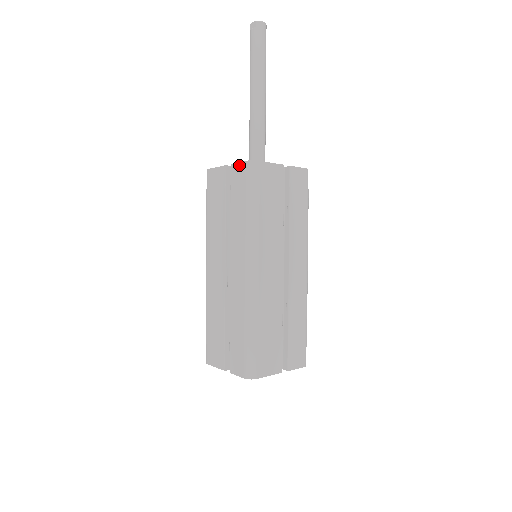
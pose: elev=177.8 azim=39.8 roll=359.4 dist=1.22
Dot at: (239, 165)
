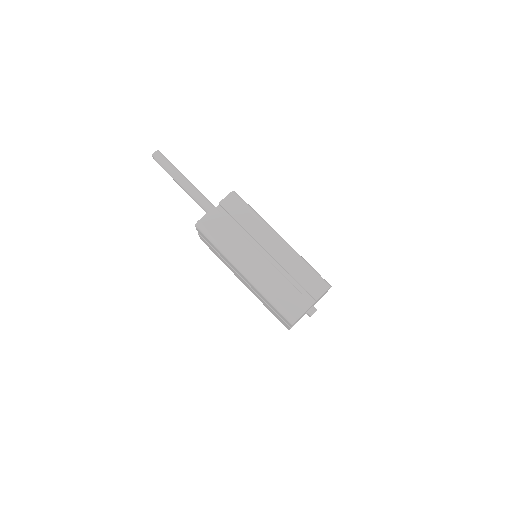
Dot at: (197, 230)
